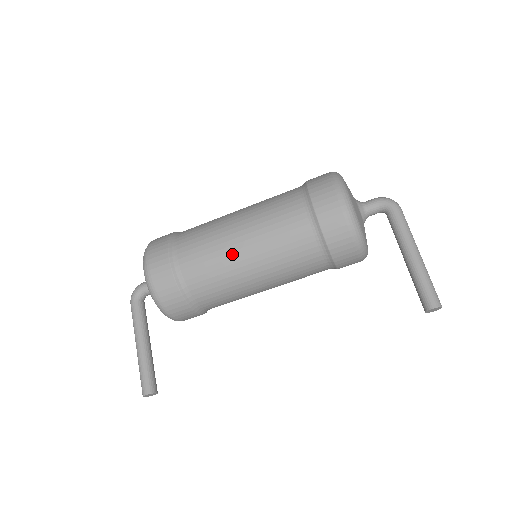
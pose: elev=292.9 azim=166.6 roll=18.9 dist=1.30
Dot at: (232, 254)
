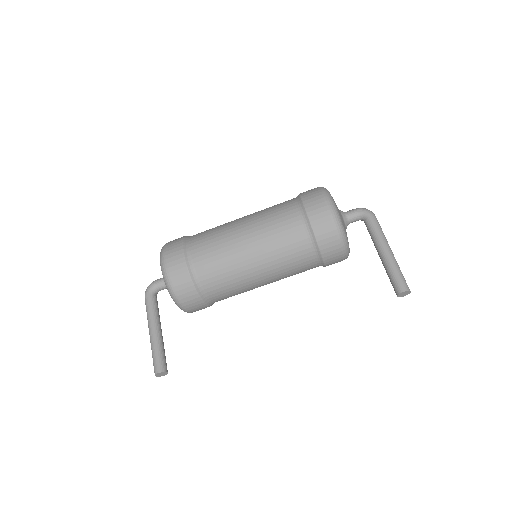
Dot at: (238, 249)
